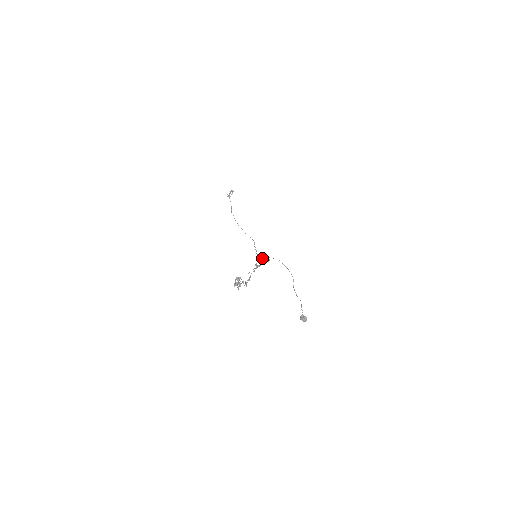
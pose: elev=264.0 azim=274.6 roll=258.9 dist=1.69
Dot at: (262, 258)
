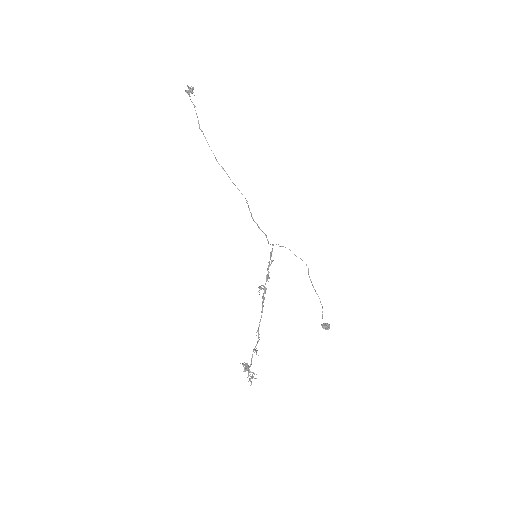
Dot at: occluded
